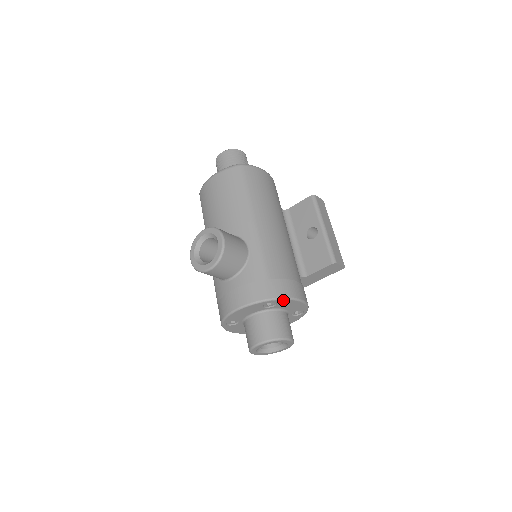
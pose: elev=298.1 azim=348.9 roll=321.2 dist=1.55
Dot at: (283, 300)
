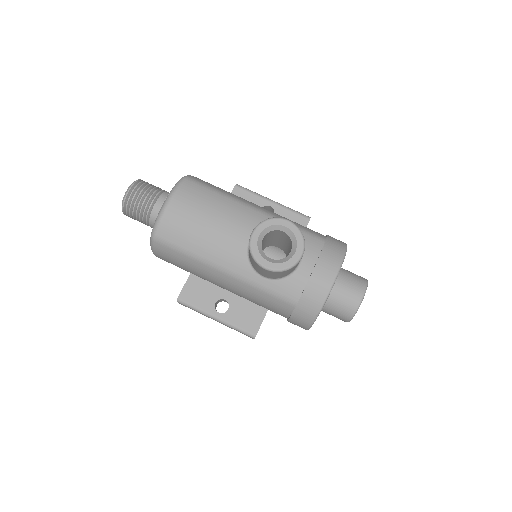
Dot at: occluded
